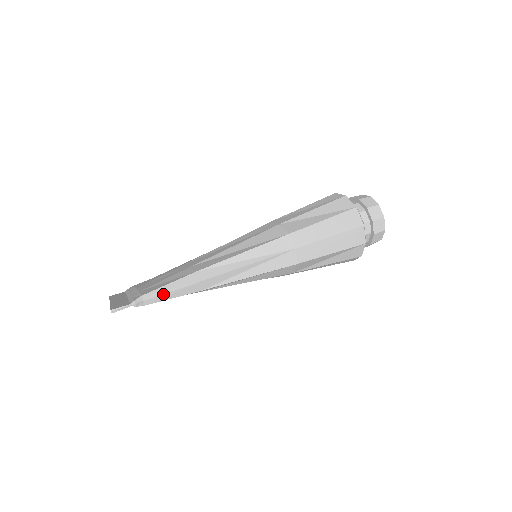
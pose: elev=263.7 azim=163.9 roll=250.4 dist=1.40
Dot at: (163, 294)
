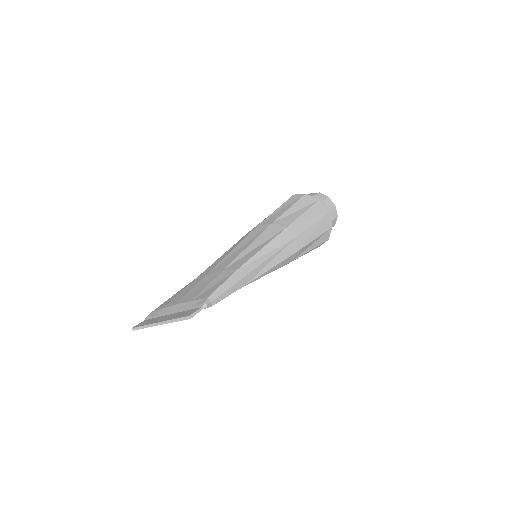
Dot at: (223, 293)
